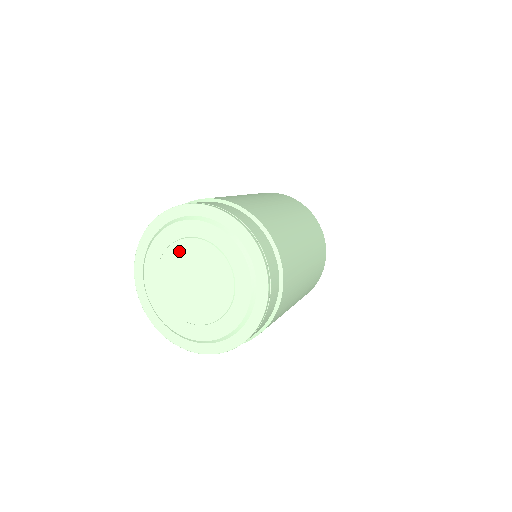
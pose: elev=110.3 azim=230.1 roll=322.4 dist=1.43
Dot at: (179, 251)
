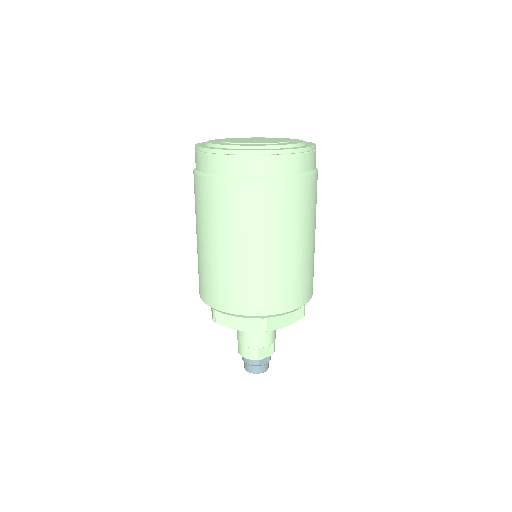
Dot at: (251, 138)
